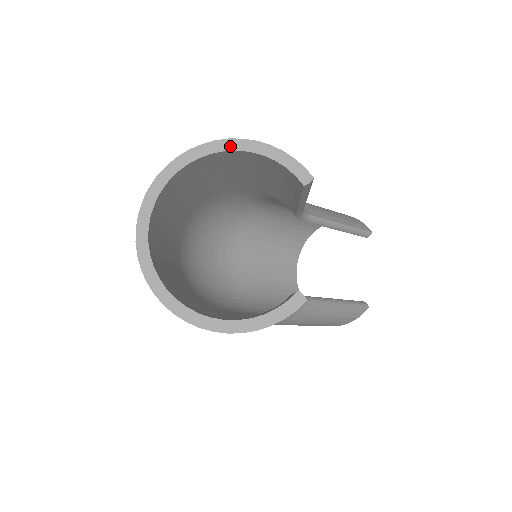
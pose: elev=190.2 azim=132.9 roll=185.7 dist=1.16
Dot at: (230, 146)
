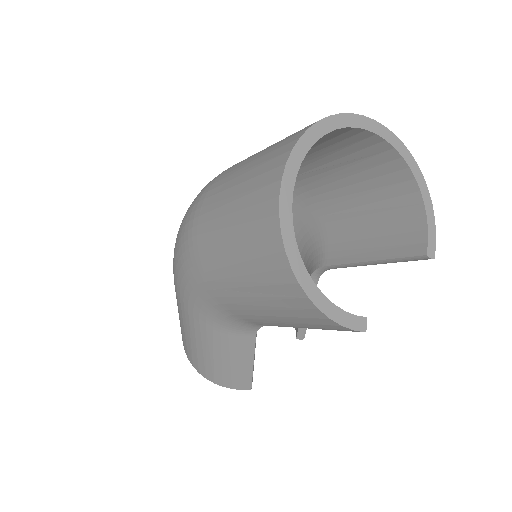
Dot at: (415, 170)
